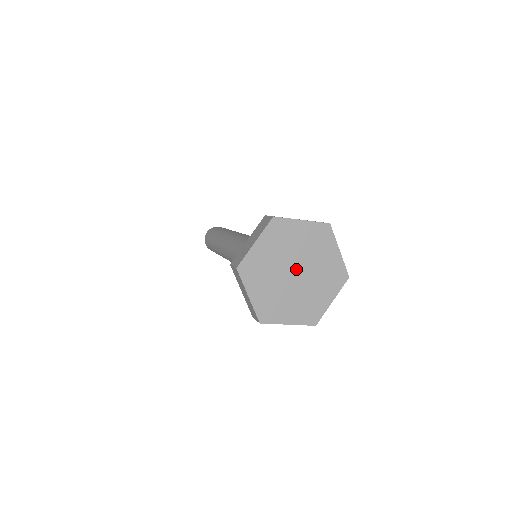
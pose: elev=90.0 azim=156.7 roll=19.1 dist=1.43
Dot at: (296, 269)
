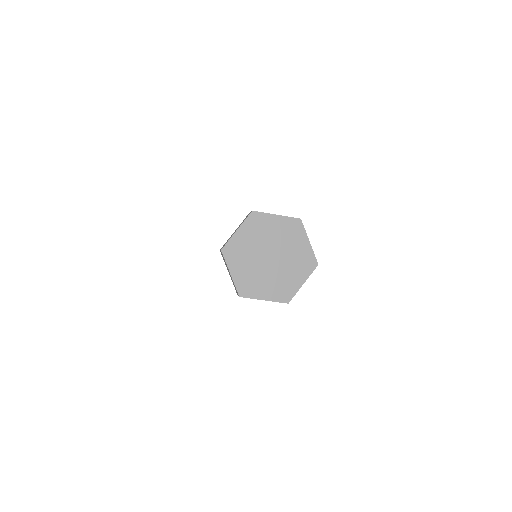
Dot at: (268, 255)
